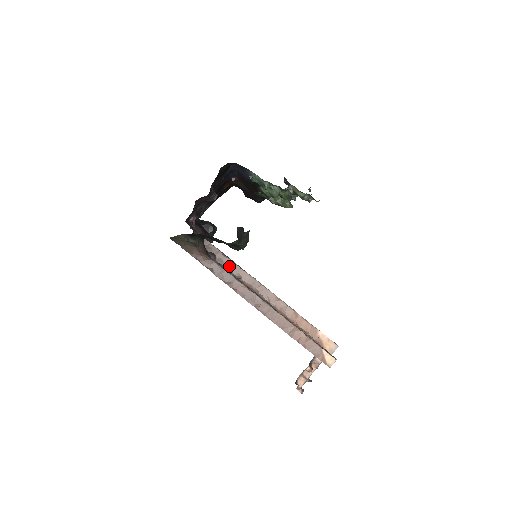
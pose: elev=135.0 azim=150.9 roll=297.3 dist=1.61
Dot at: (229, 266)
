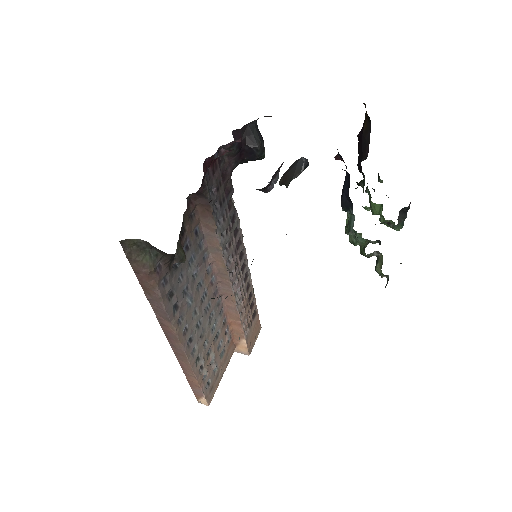
Dot at: (212, 244)
